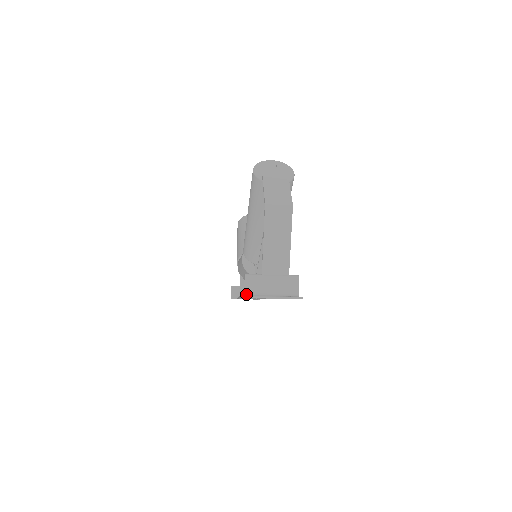
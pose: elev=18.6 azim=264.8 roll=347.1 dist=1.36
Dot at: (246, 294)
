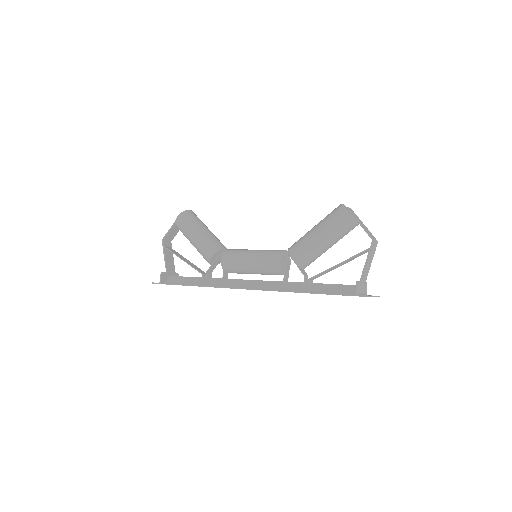
Dot at: (358, 294)
